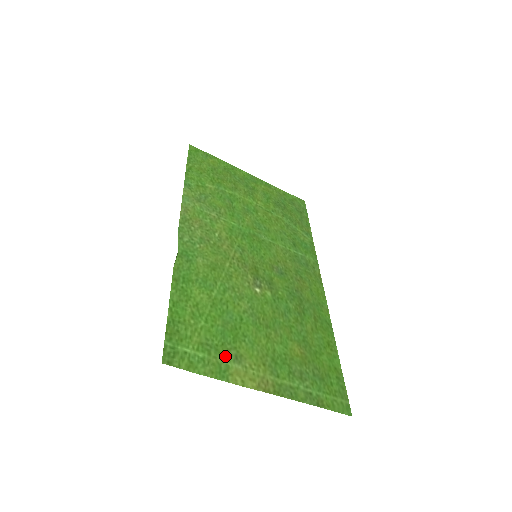
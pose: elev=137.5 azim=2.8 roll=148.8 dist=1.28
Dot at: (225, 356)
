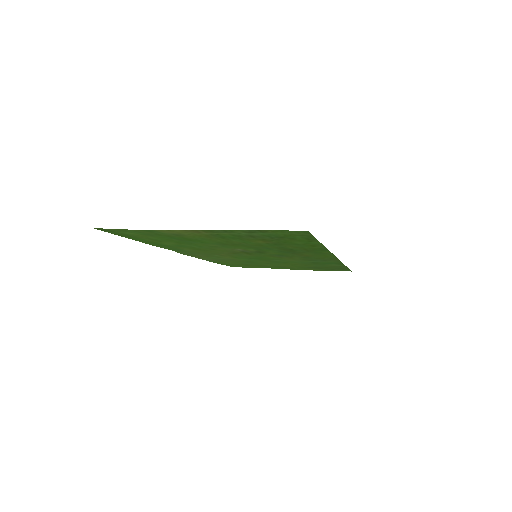
Dot at: (163, 234)
